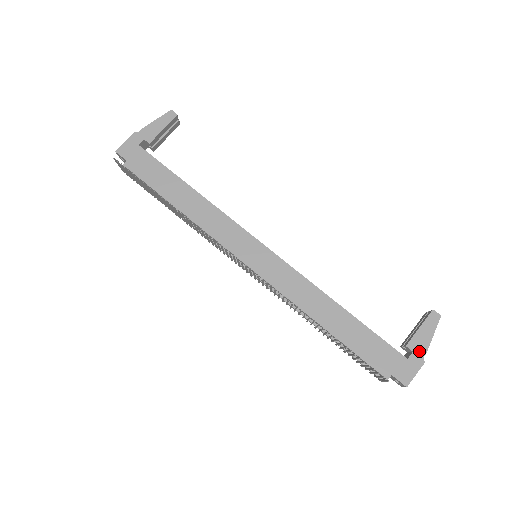
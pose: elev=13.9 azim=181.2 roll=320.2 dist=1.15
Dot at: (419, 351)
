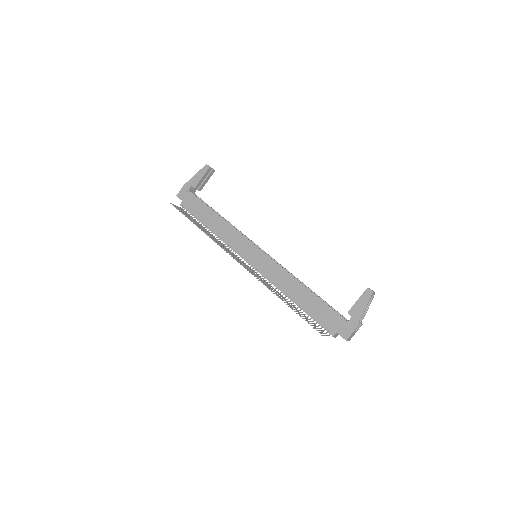
Dot at: (356, 316)
